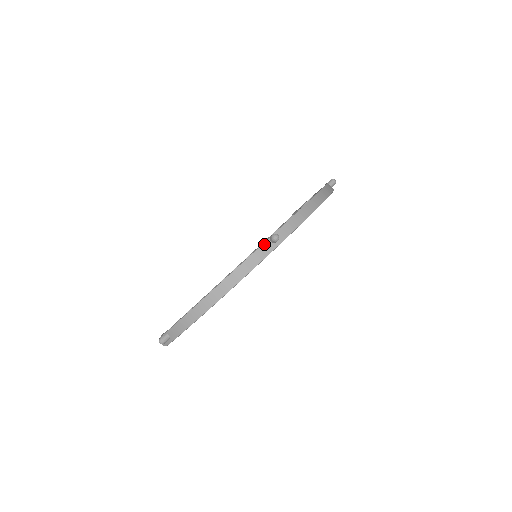
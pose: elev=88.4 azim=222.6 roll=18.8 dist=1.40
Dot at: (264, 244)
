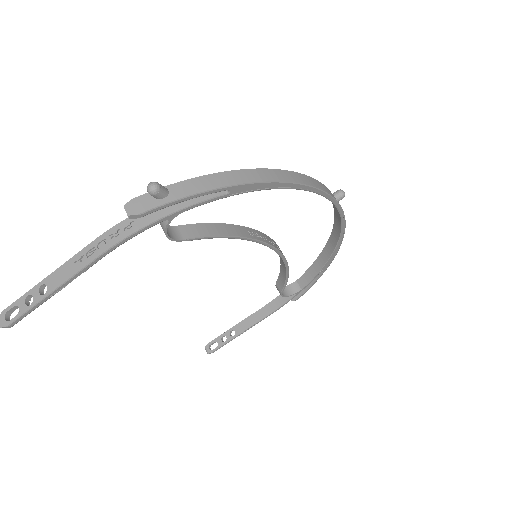
Dot at: (329, 190)
